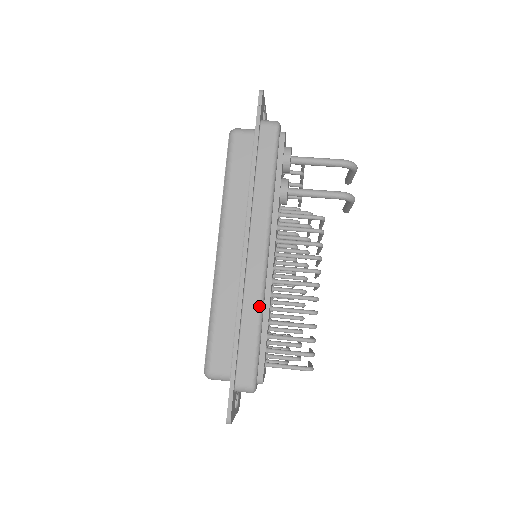
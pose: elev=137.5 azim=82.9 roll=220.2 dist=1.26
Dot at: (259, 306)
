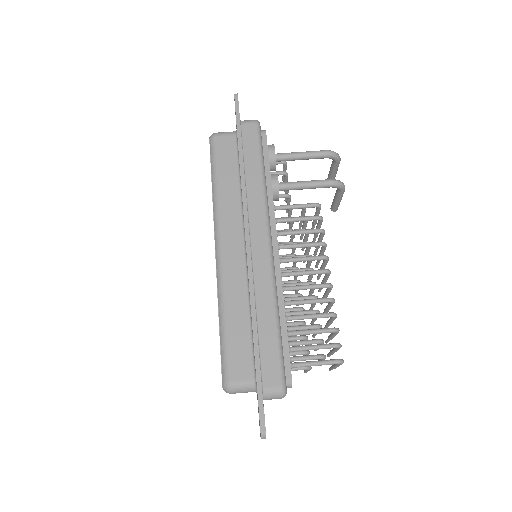
Dot at: (273, 298)
